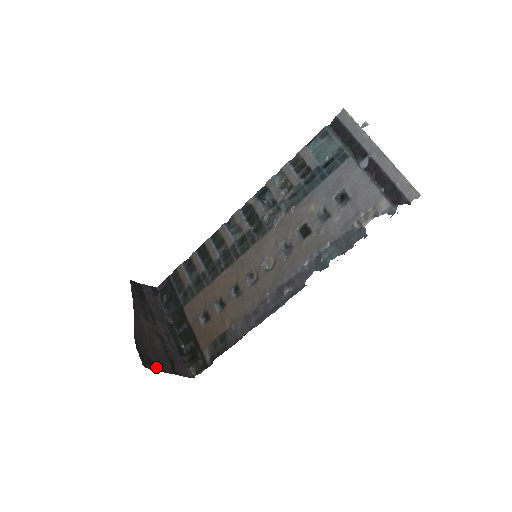
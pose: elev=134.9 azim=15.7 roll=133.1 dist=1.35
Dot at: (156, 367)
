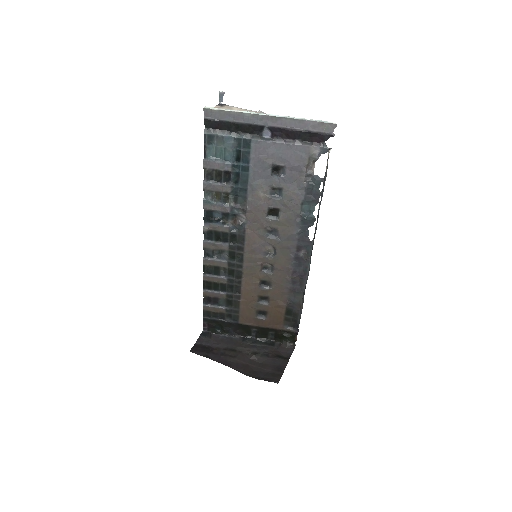
Dot at: (279, 372)
